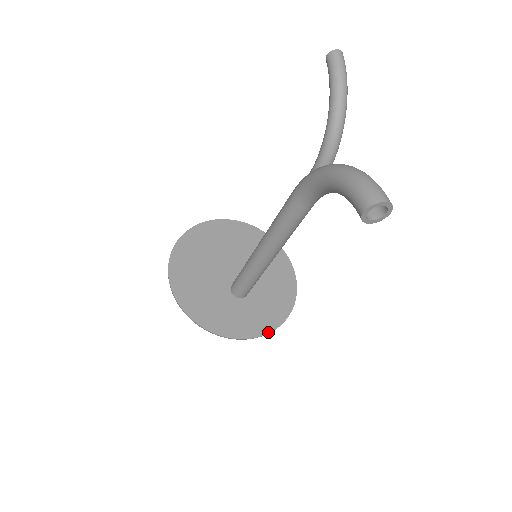
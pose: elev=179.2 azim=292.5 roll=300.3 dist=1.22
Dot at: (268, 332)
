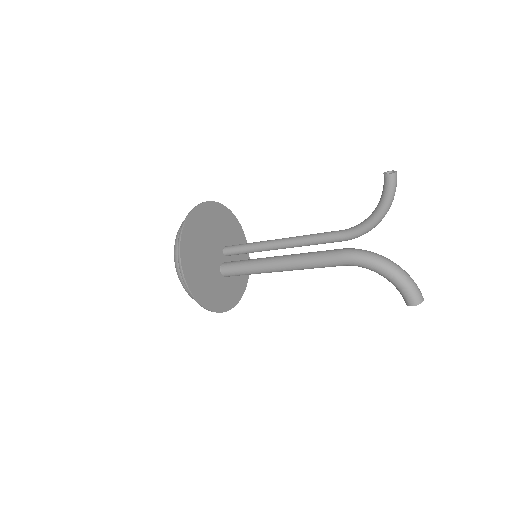
Dot at: occluded
